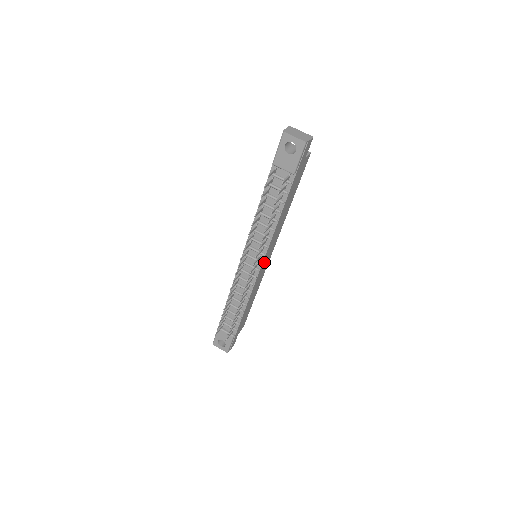
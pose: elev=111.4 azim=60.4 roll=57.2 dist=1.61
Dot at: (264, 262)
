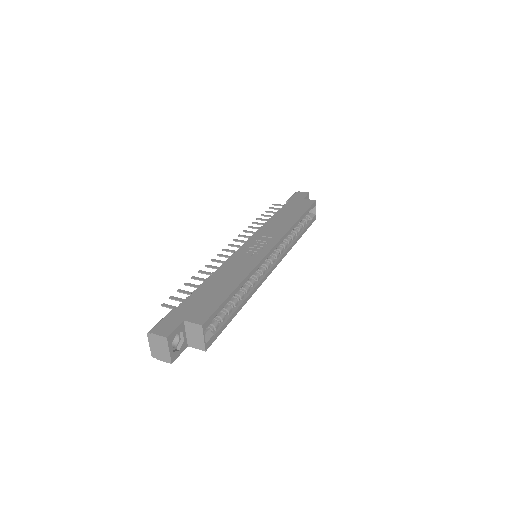
Dot at: occluded
